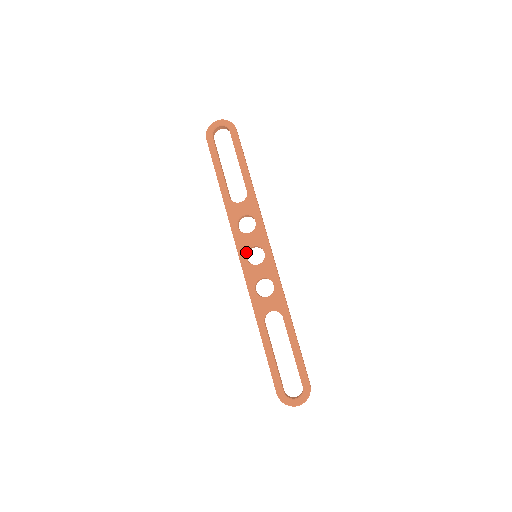
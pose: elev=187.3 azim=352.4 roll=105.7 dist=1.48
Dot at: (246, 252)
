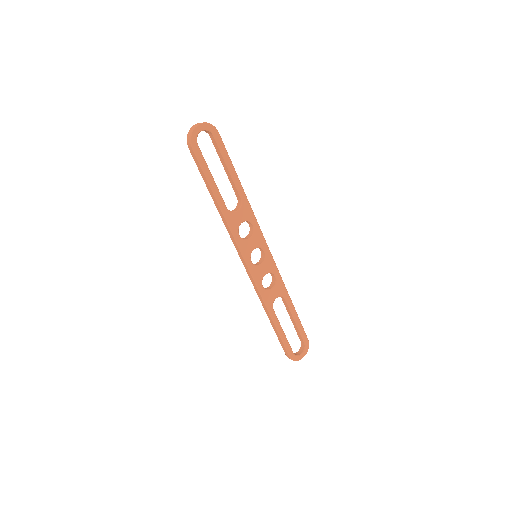
Dot at: (250, 256)
